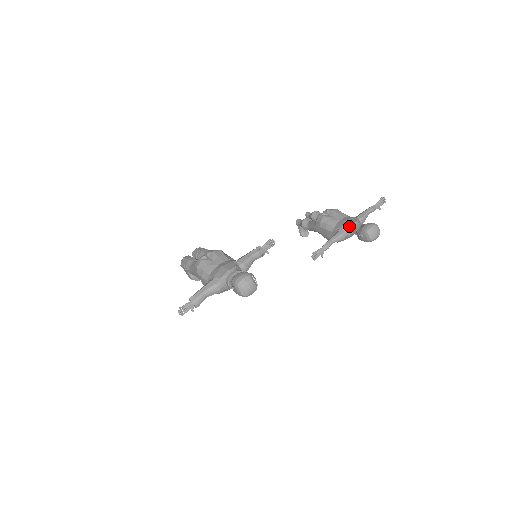
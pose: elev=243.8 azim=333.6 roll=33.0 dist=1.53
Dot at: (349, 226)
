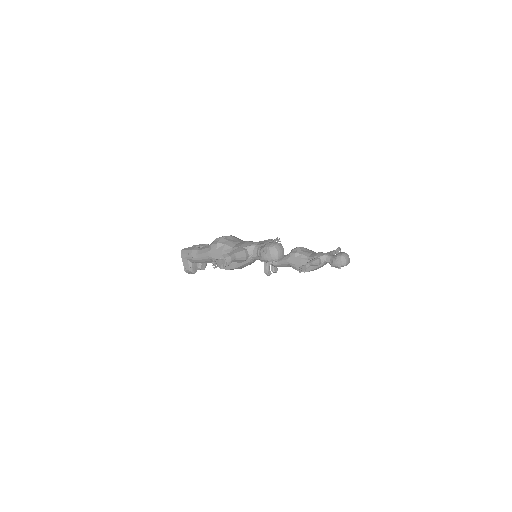
Dot at: (324, 255)
